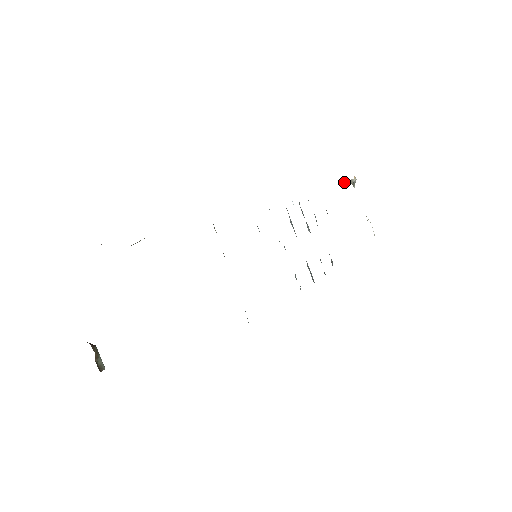
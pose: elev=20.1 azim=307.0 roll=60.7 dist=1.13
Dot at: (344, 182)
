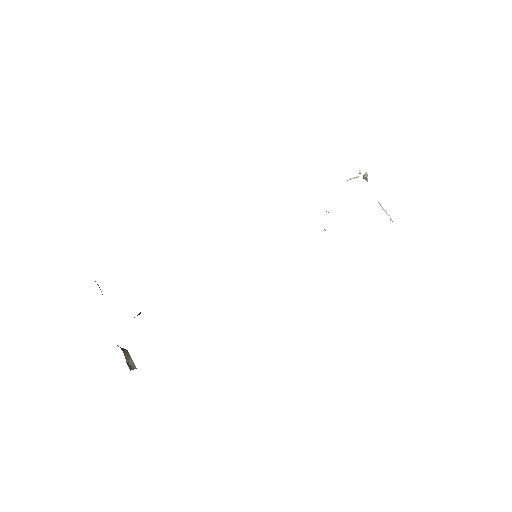
Dot at: (350, 178)
